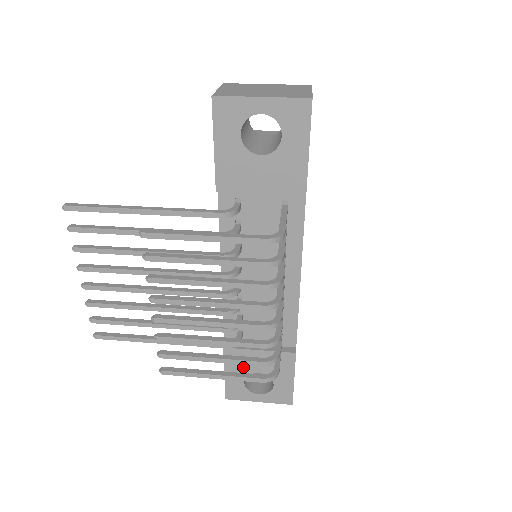
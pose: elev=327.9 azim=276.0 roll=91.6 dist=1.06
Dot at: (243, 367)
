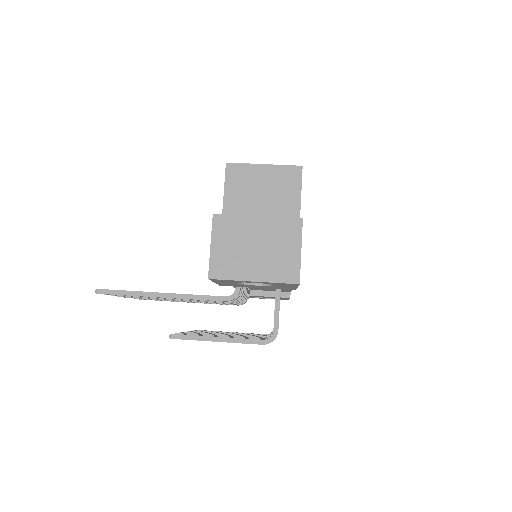
Dot at: (251, 296)
